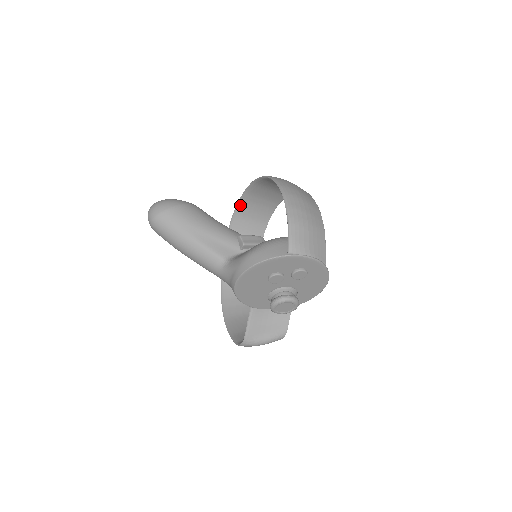
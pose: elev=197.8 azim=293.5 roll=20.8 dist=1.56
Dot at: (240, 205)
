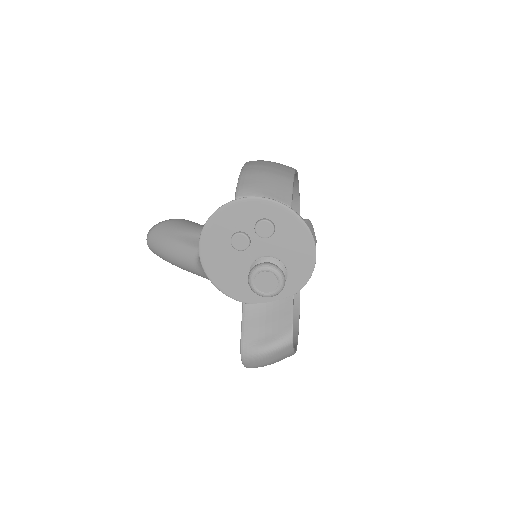
Dot at: occluded
